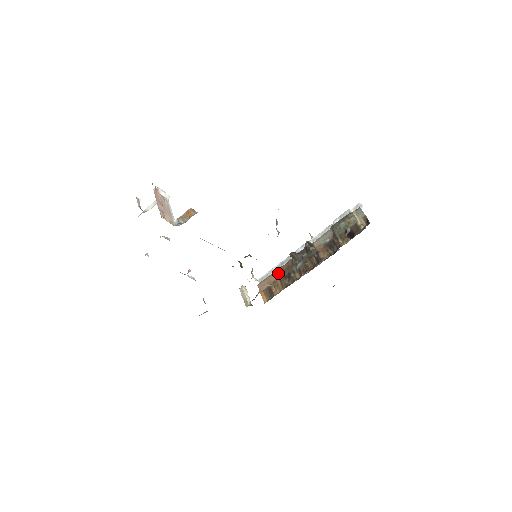
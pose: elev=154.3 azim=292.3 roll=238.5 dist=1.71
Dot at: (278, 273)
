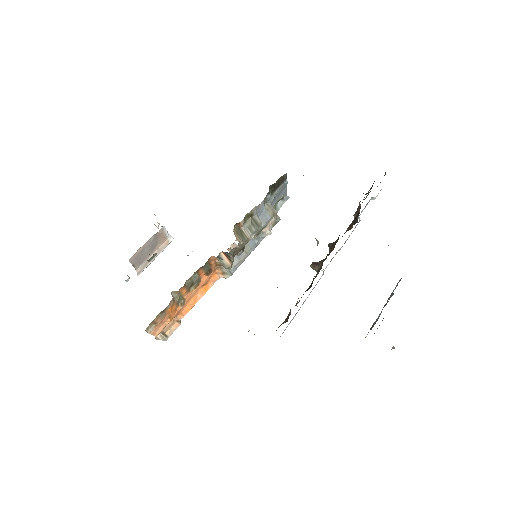
Dot at: occluded
